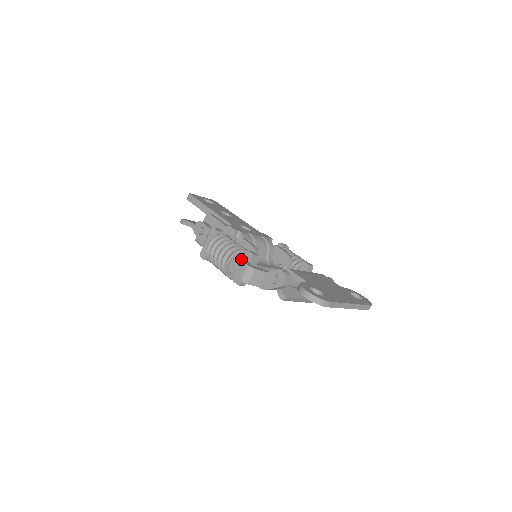
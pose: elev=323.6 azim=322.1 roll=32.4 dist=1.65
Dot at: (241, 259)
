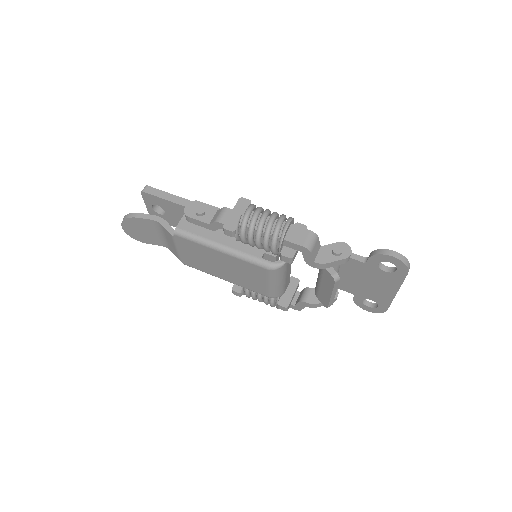
Dot at: (297, 227)
